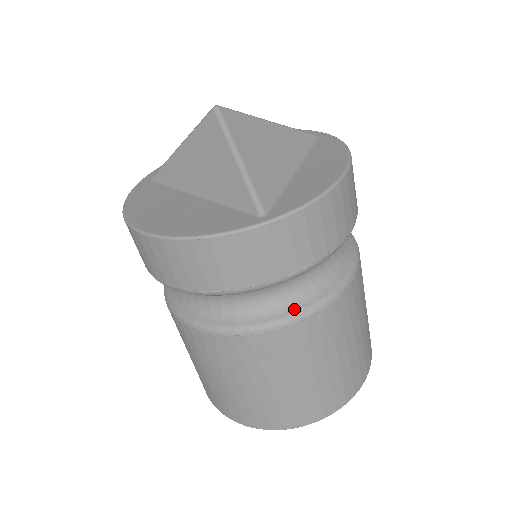
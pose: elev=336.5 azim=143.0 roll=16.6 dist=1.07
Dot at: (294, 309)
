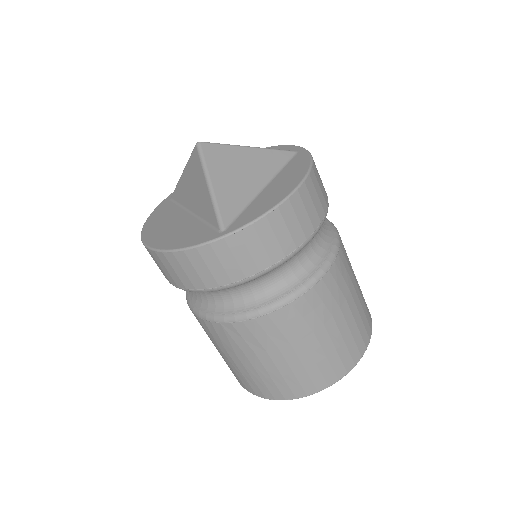
Dot at: (268, 302)
